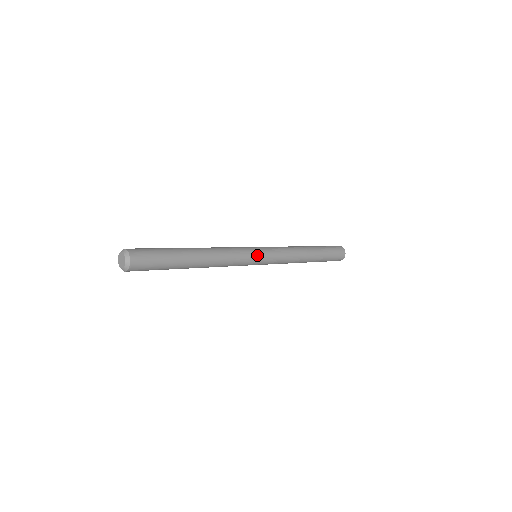
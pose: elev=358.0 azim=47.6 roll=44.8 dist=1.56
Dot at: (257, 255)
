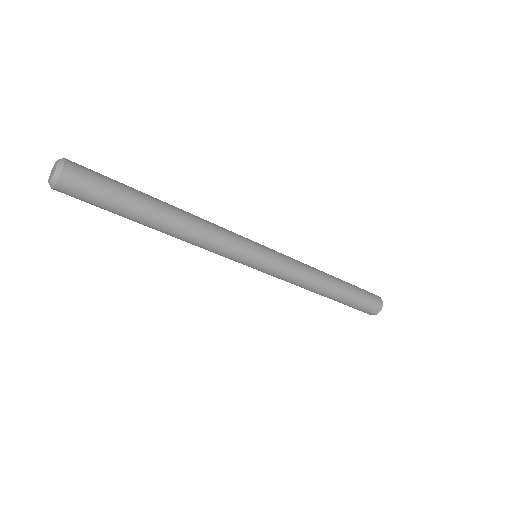
Dot at: occluded
